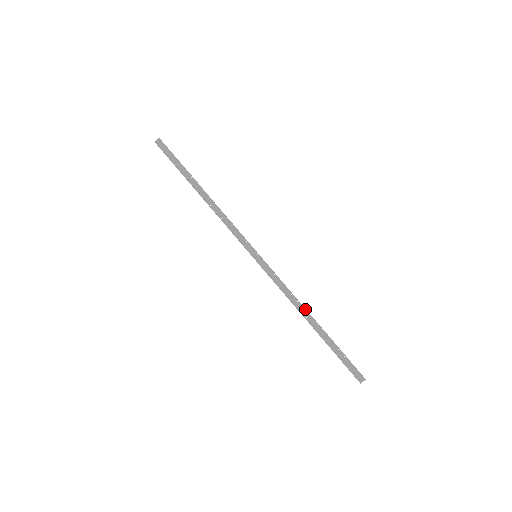
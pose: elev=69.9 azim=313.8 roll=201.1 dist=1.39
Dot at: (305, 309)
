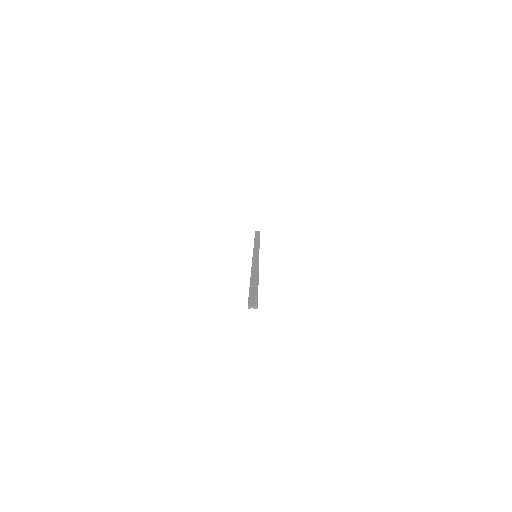
Dot at: occluded
